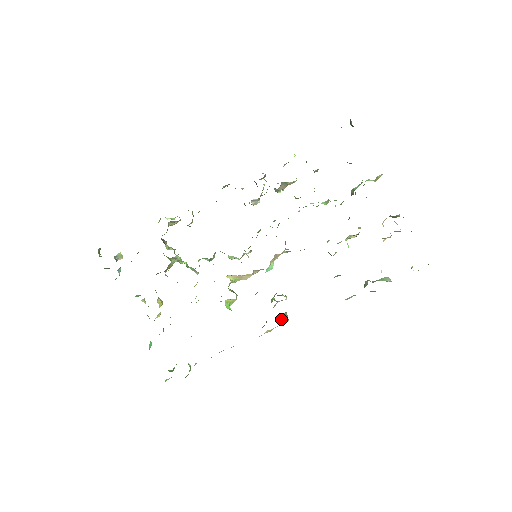
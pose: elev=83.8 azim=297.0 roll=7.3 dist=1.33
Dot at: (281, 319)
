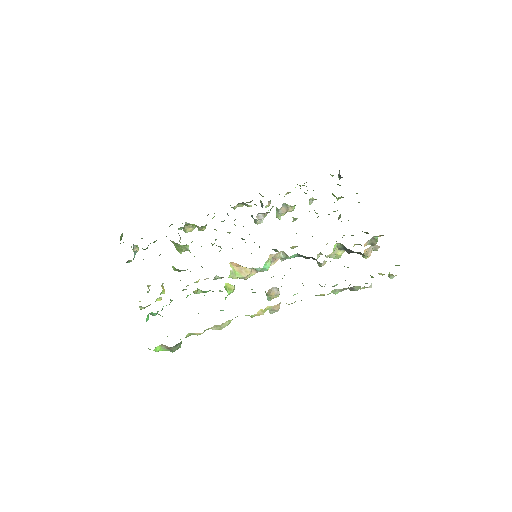
Dot at: occluded
